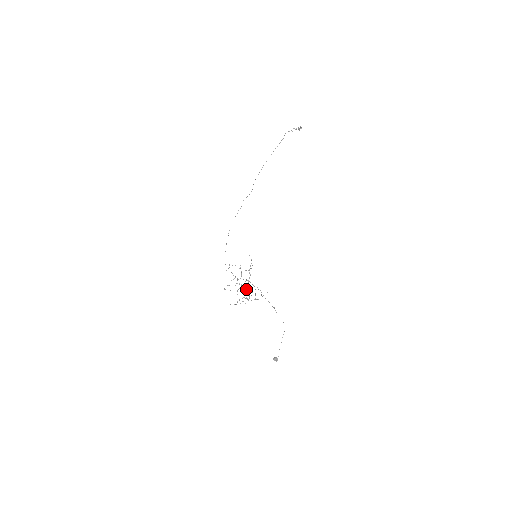
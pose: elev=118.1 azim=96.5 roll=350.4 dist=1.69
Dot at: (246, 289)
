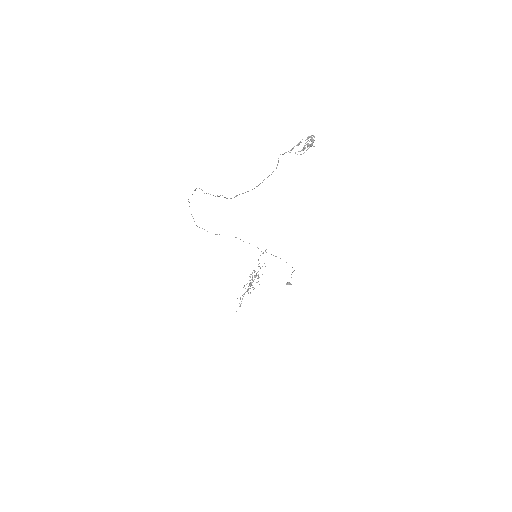
Dot at: occluded
